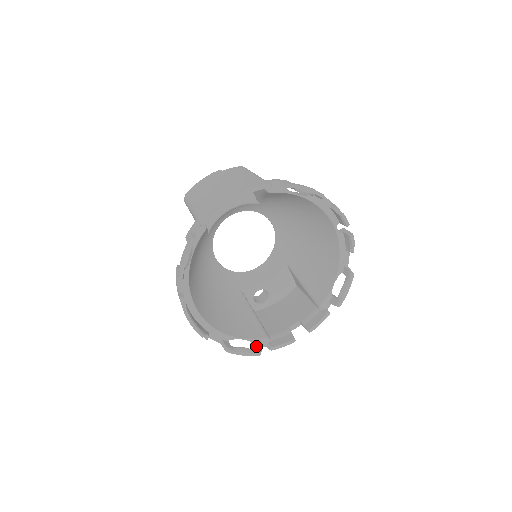
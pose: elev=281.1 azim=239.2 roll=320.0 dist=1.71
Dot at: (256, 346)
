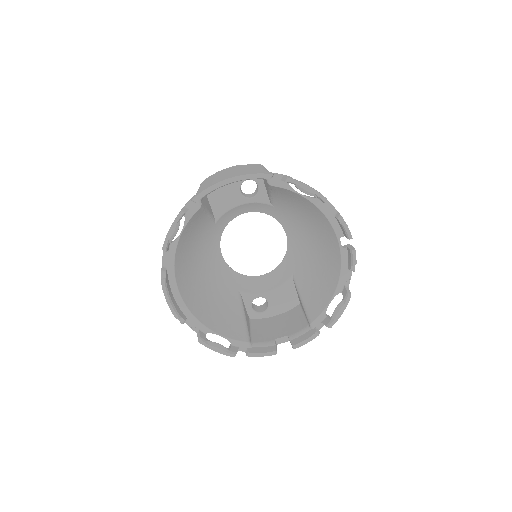
Dot at: (234, 347)
